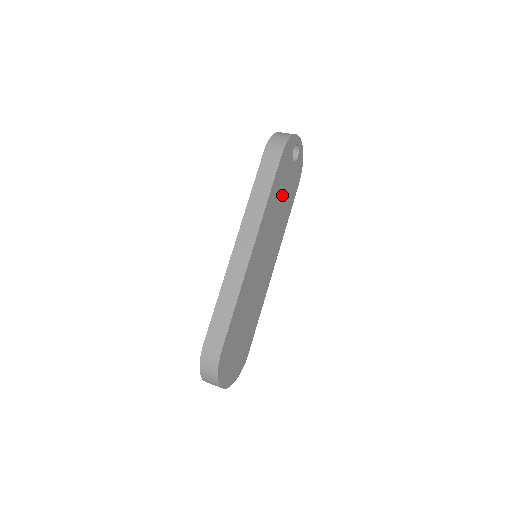
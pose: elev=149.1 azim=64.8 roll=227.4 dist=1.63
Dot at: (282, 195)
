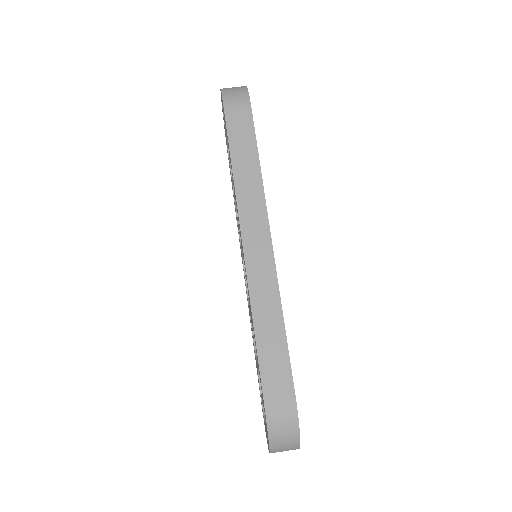
Dot at: occluded
